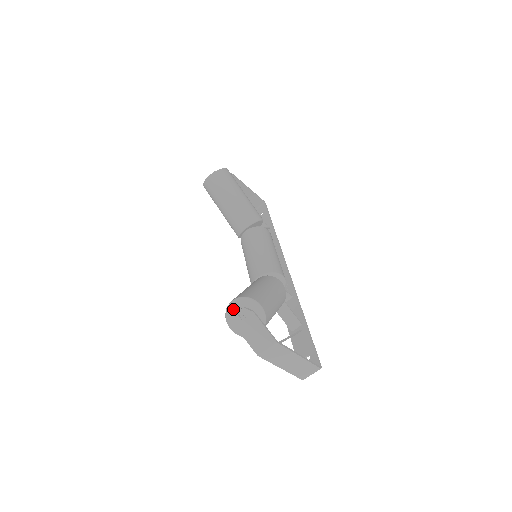
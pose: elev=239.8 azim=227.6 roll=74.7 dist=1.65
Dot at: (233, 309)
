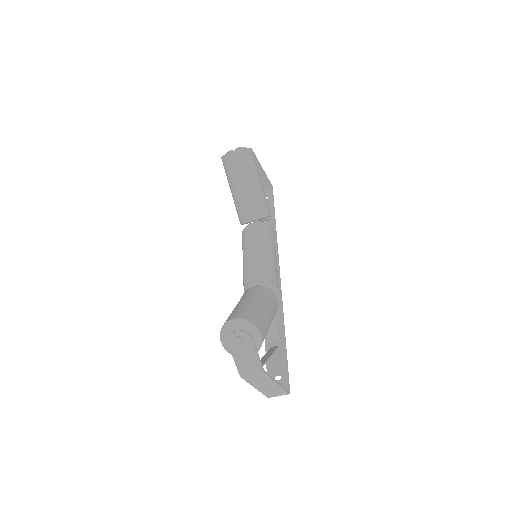
Dot at: (231, 327)
